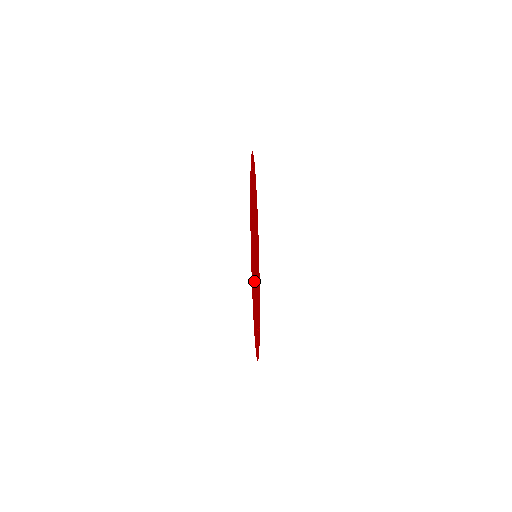
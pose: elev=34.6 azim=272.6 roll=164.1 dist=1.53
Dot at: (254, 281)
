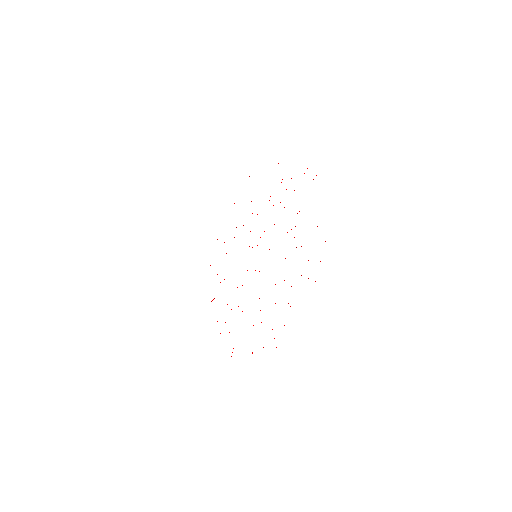
Dot at: occluded
